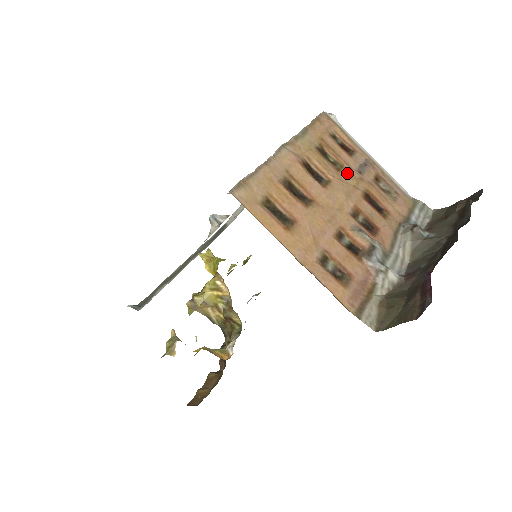
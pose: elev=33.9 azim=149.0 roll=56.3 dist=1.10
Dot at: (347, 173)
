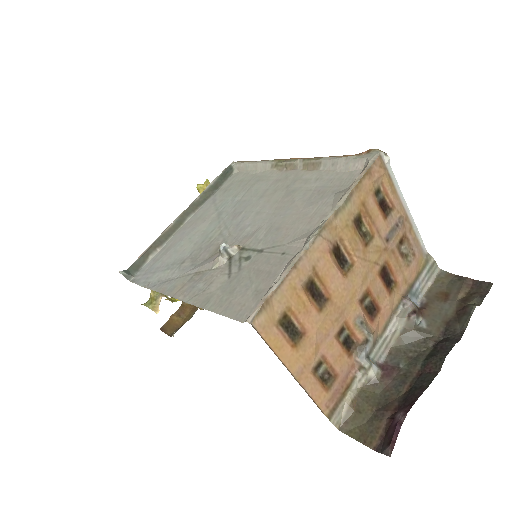
Dot at: (374, 246)
